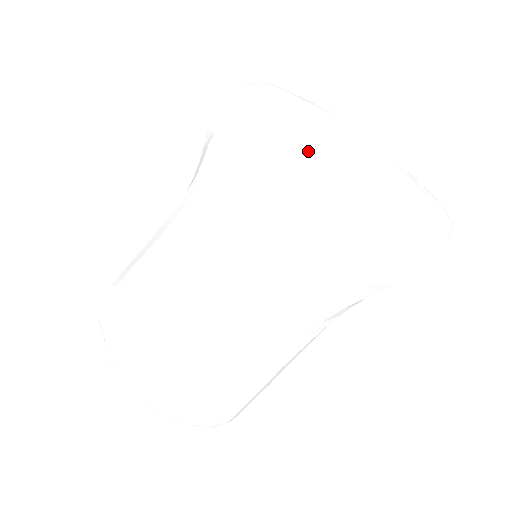
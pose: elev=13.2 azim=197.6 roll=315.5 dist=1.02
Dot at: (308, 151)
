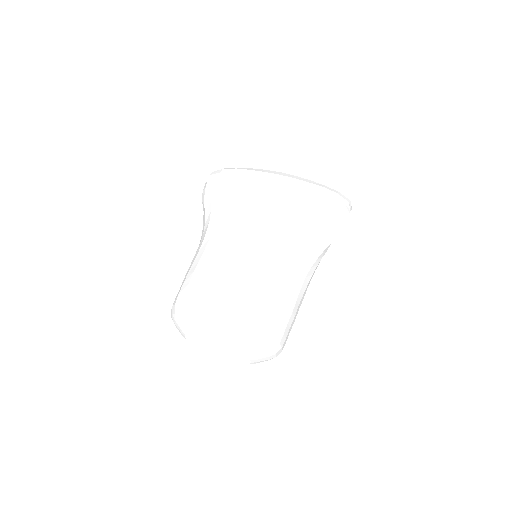
Dot at: (271, 184)
